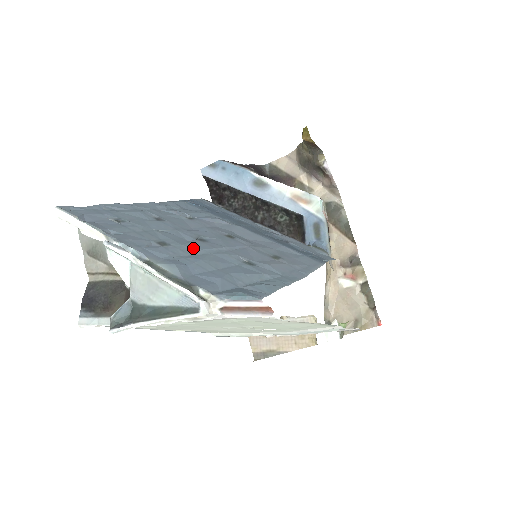
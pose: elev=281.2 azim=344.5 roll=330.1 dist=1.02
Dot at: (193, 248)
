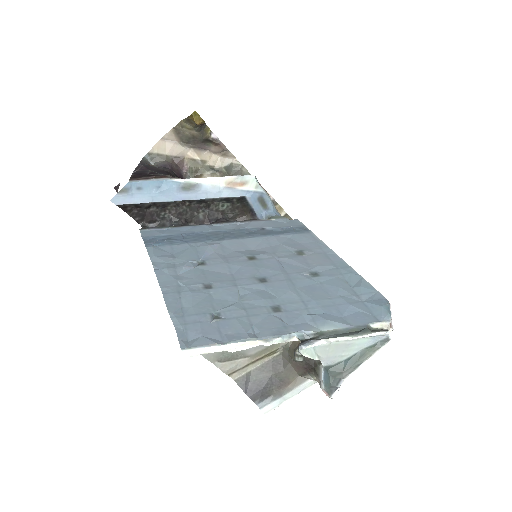
Dot at: (287, 294)
